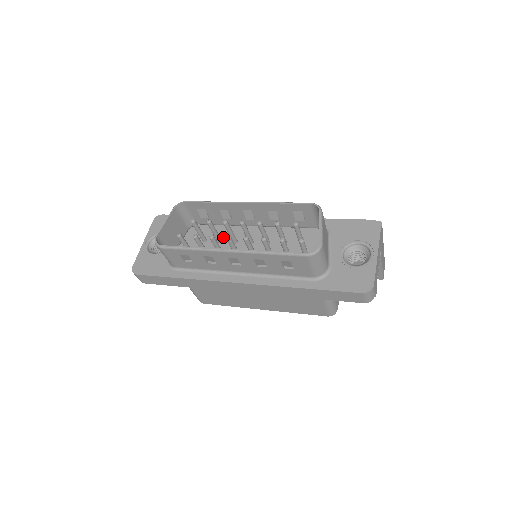
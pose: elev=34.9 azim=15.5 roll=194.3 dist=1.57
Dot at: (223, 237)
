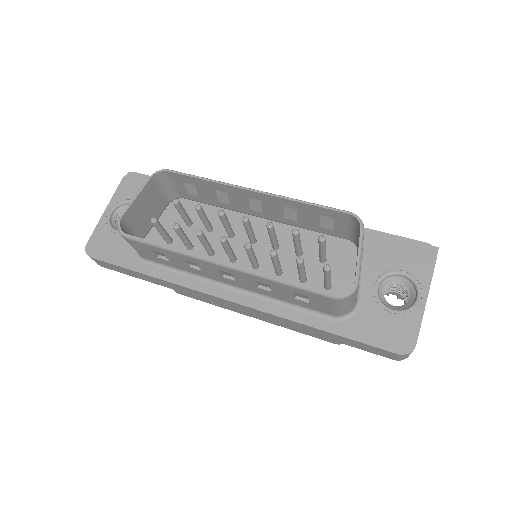
Dot at: (215, 224)
